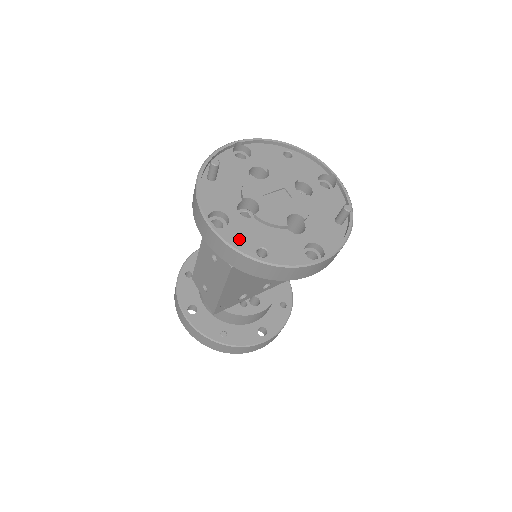
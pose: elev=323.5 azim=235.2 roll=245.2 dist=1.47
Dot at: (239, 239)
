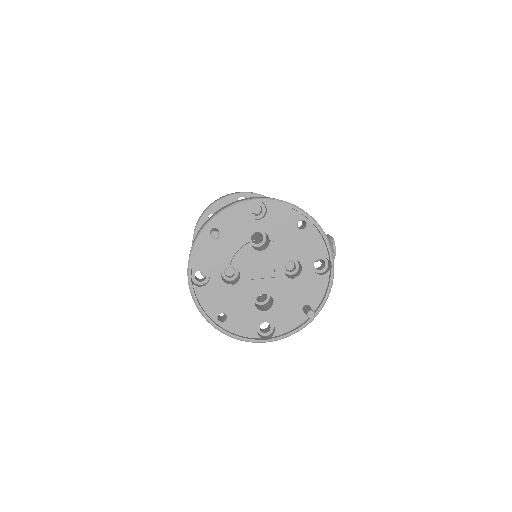
Dot at: (209, 301)
